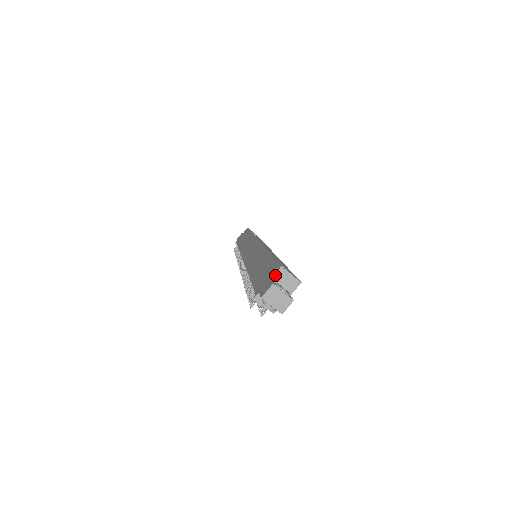
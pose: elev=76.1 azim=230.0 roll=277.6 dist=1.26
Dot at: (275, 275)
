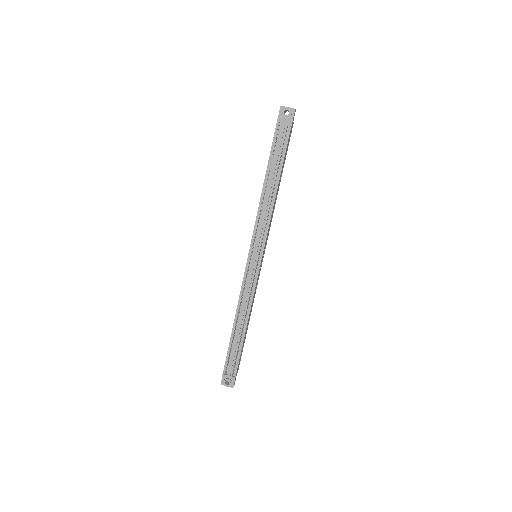
Dot at: occluded
